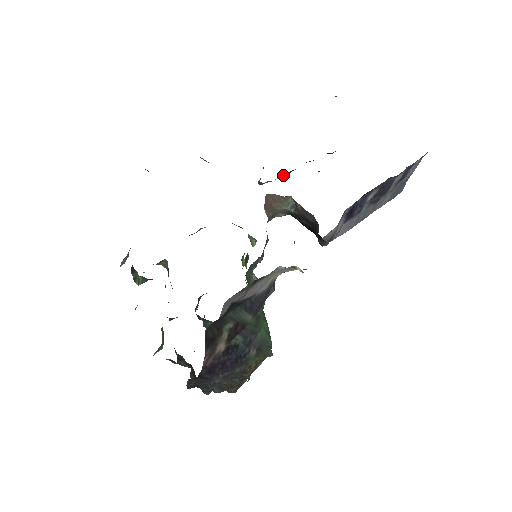
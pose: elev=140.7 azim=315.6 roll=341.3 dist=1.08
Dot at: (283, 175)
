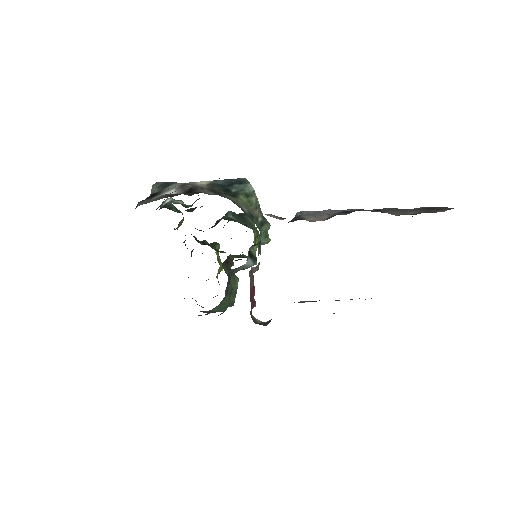
Dot at: occluded
